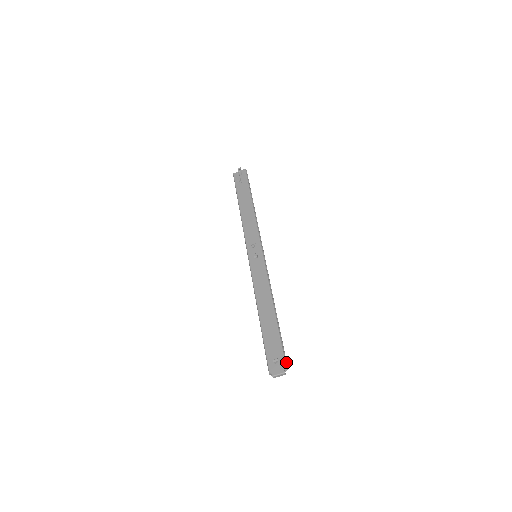
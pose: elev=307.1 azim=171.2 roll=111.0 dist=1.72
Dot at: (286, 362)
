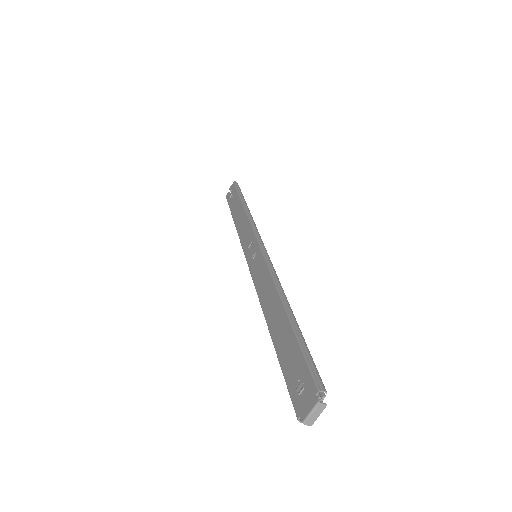
Dot at: (318, 380)
